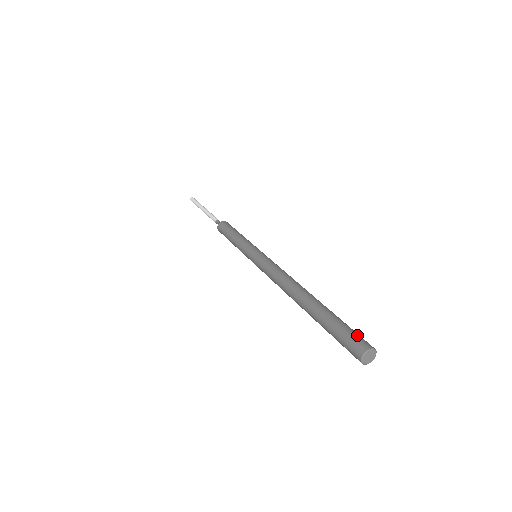
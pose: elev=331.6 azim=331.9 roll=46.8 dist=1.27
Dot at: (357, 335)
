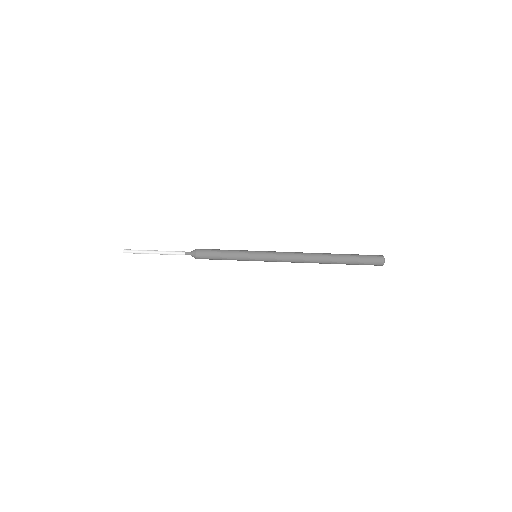
Dot at: (372, 261)
